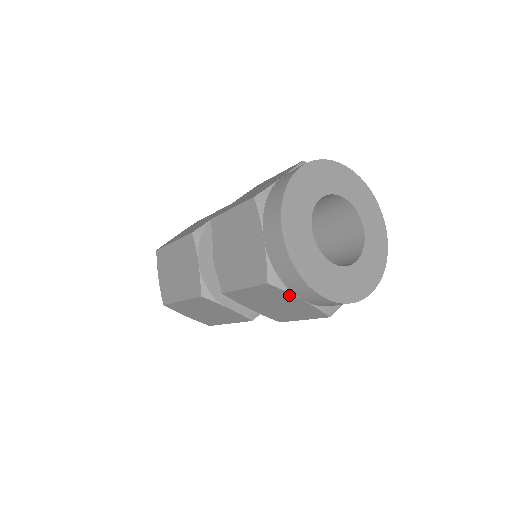
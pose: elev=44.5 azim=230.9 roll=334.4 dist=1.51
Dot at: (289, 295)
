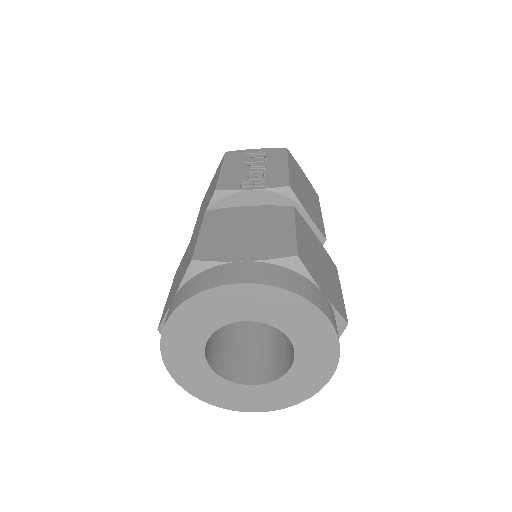
Dot at: occluded
